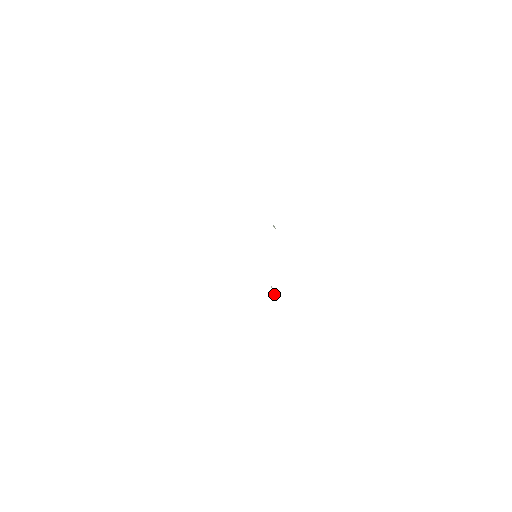
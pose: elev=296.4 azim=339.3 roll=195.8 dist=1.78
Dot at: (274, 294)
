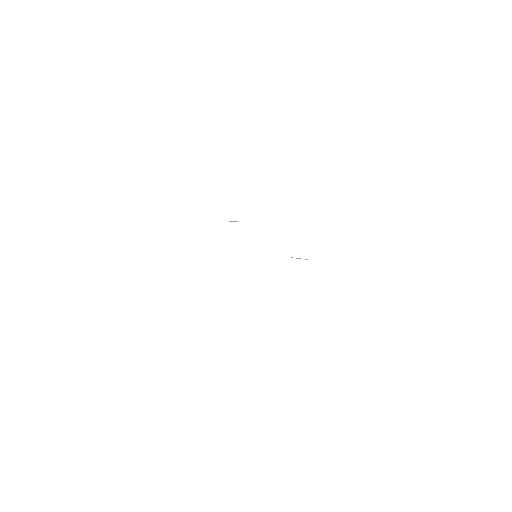
Dot at: occluded
